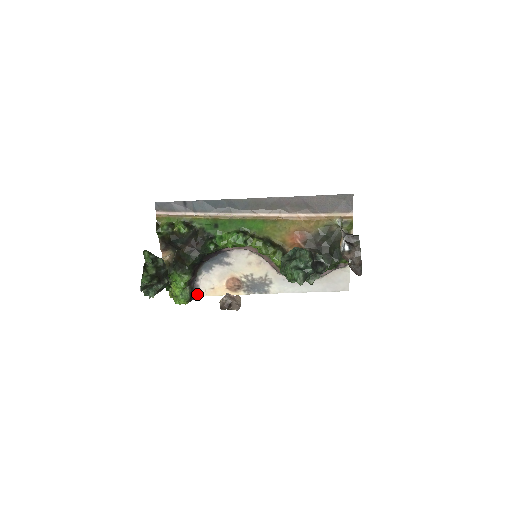
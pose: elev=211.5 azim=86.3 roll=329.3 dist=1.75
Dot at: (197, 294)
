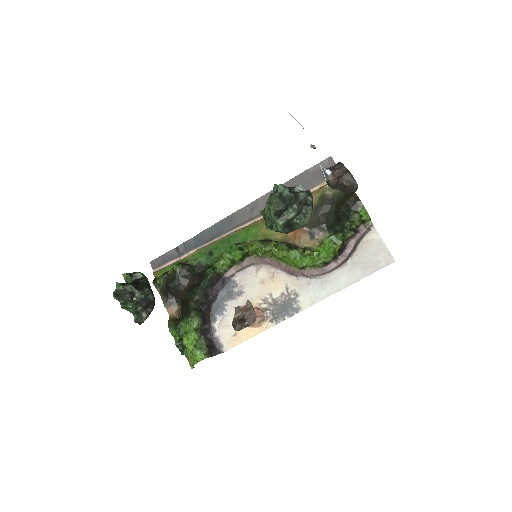
Dot at: (220, 350)
